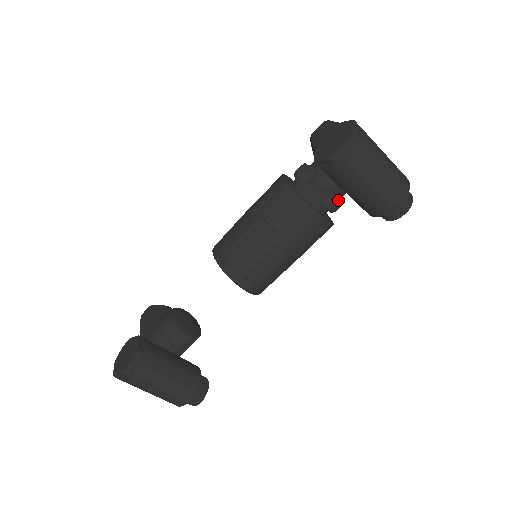
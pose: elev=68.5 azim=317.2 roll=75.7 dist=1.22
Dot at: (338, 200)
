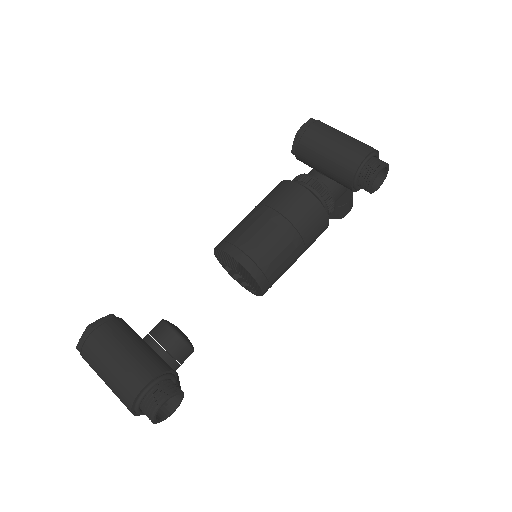
Dot at: (322, 184)
